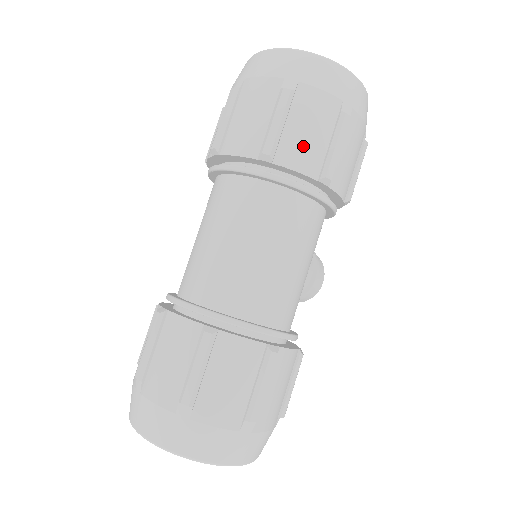
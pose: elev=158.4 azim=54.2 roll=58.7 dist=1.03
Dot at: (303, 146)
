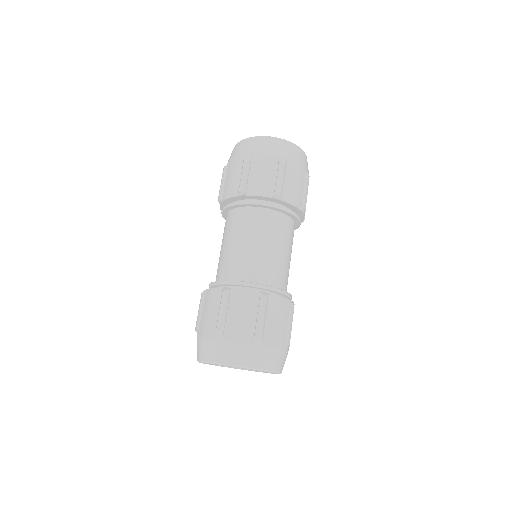
Dot at: (293, 191)
